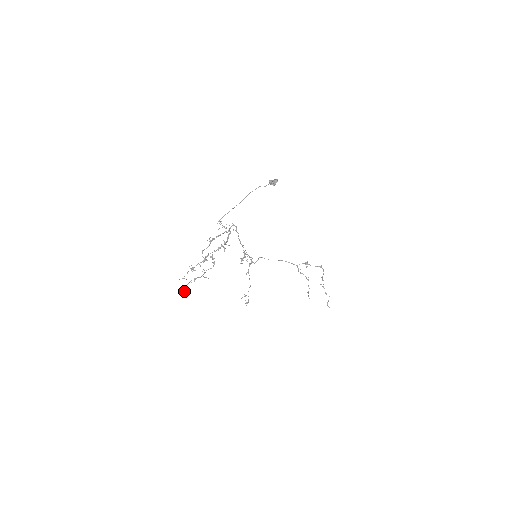
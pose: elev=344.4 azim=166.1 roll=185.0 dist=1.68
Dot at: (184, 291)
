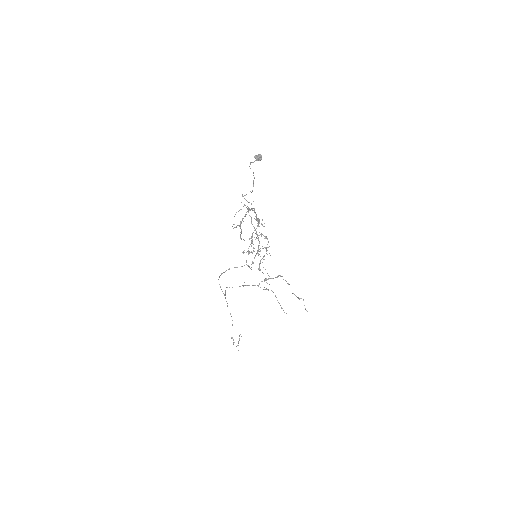
Dot at: (263, 273)
